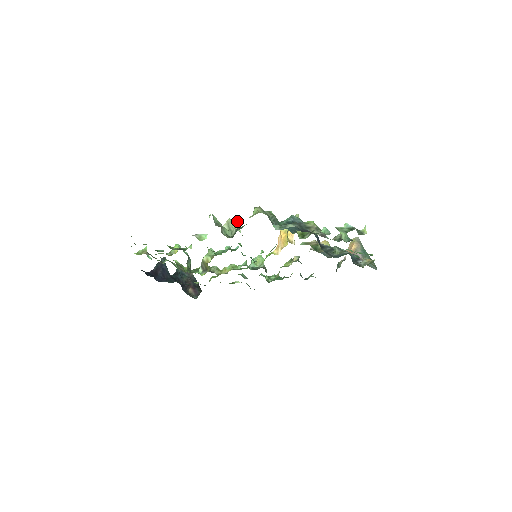
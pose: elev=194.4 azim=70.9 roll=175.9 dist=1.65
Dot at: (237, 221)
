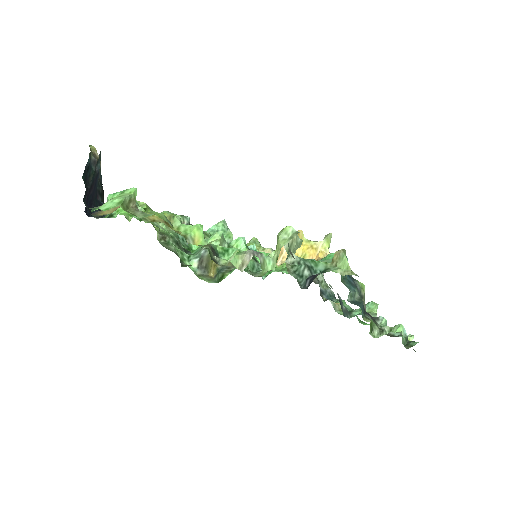
Dot at: (301, 240)
